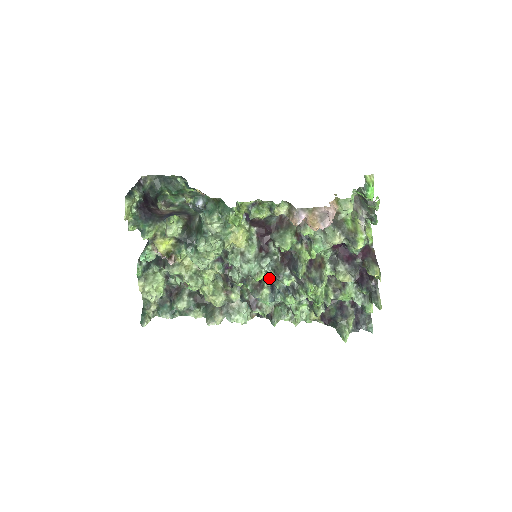
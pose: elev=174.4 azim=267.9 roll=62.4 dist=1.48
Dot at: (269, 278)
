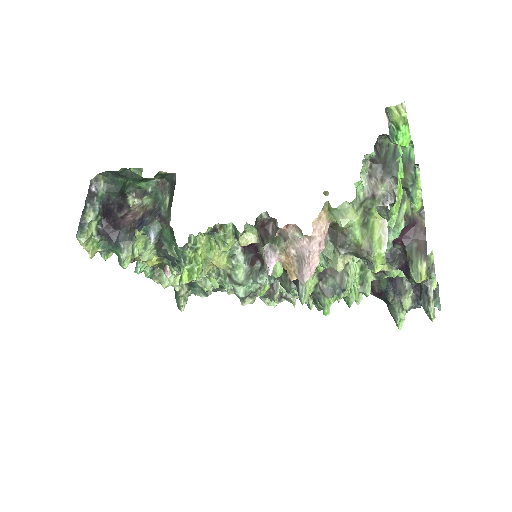
Dot at: occluded
